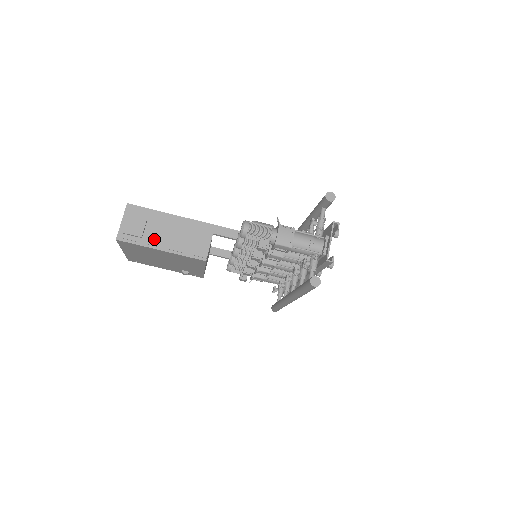
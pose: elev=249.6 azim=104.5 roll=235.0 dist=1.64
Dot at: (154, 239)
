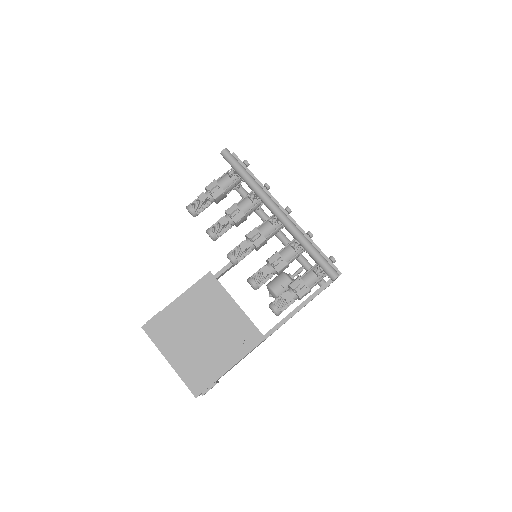
Dot at: occluded
